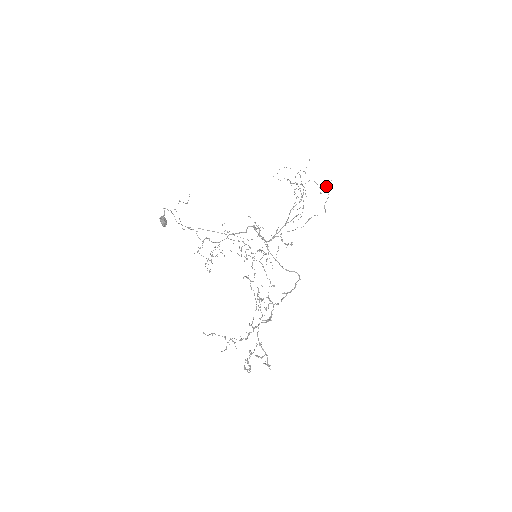
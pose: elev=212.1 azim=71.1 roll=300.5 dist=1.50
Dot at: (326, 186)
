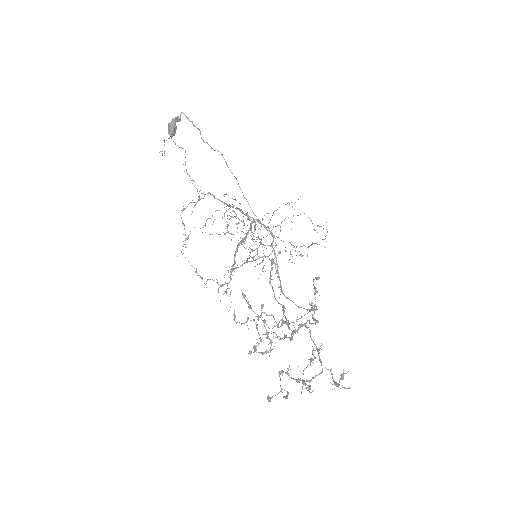
Dot at: occluded
